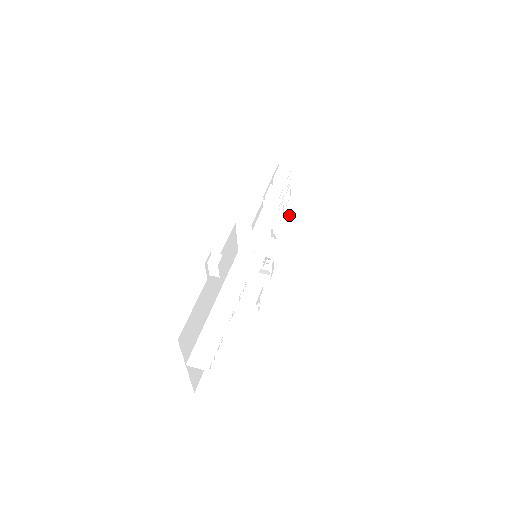
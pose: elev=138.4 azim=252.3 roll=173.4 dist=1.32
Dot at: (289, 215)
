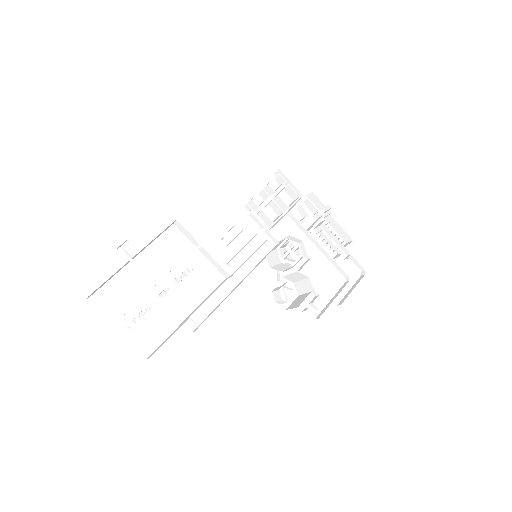
Dot at: (330, 218)
